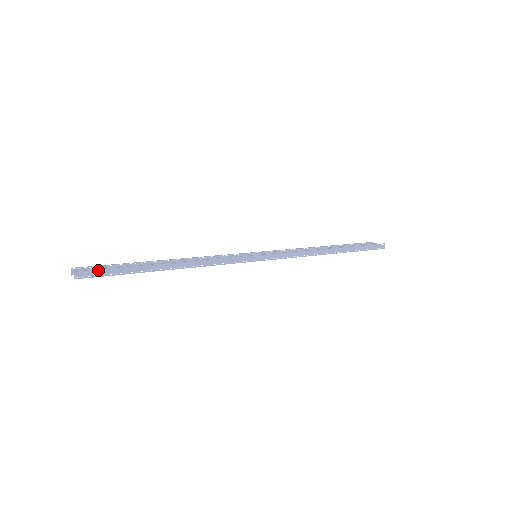
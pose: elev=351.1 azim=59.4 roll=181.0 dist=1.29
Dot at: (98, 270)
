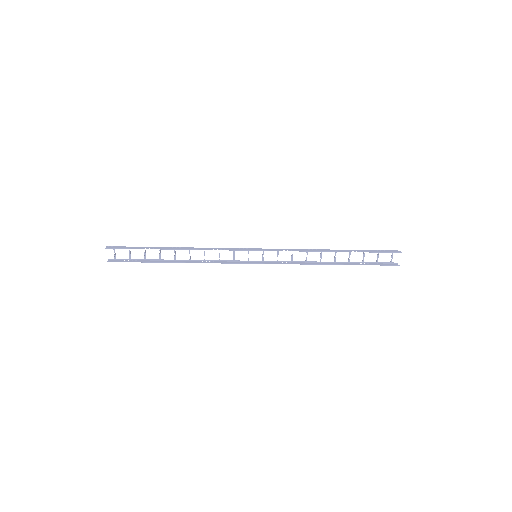
Dot at: (123, 247)
